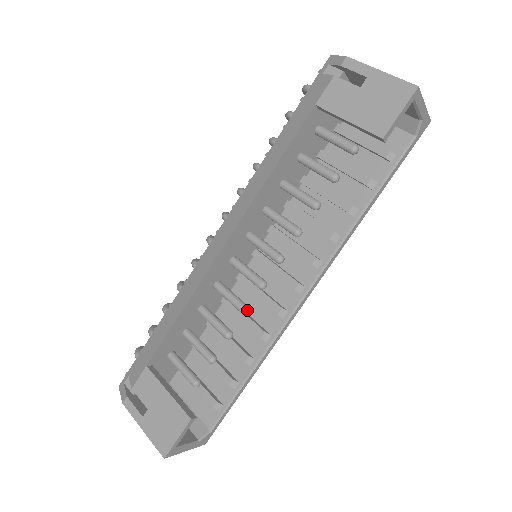
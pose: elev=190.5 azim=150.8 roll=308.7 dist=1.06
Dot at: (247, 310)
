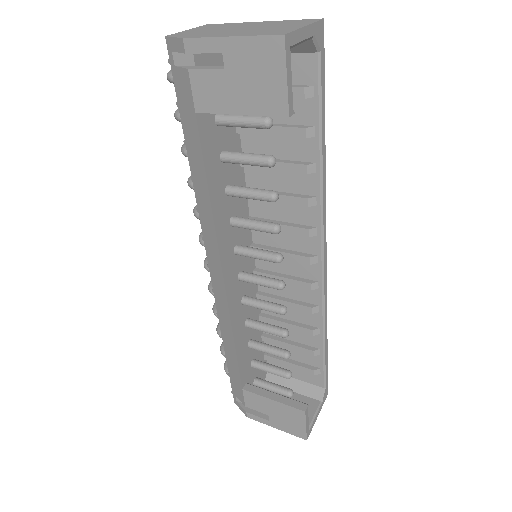
Dot at: (284, 311)
